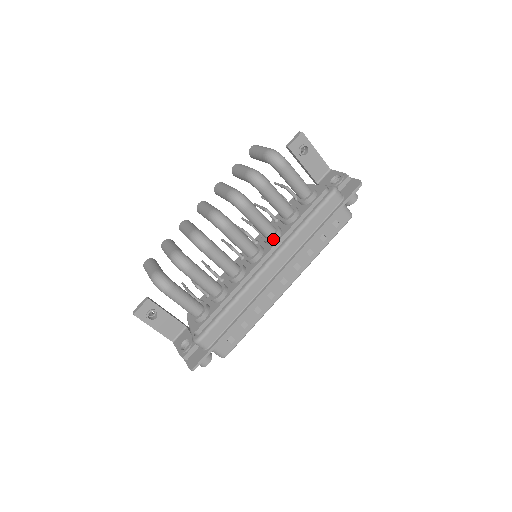
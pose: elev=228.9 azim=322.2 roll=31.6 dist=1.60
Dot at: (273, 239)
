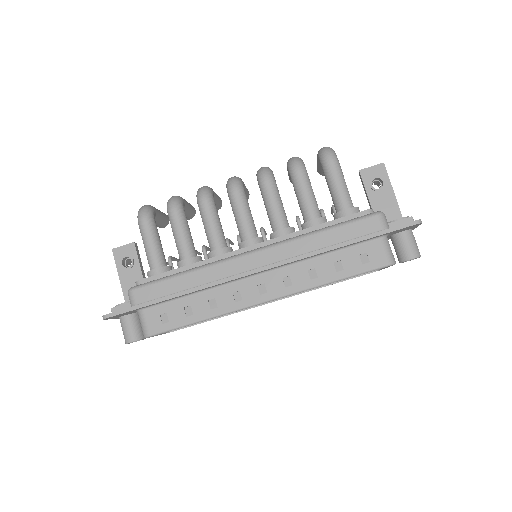
Dot at: (277, 233)
